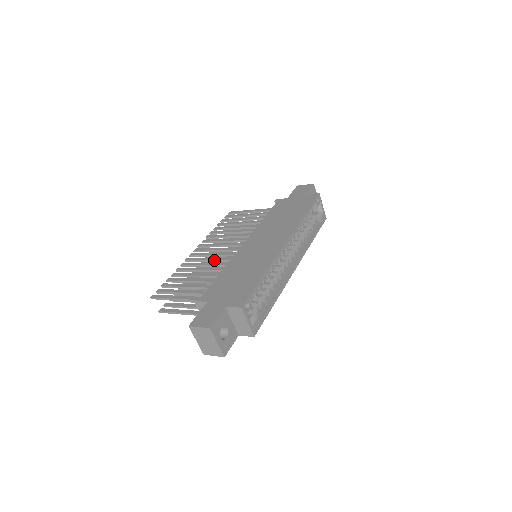
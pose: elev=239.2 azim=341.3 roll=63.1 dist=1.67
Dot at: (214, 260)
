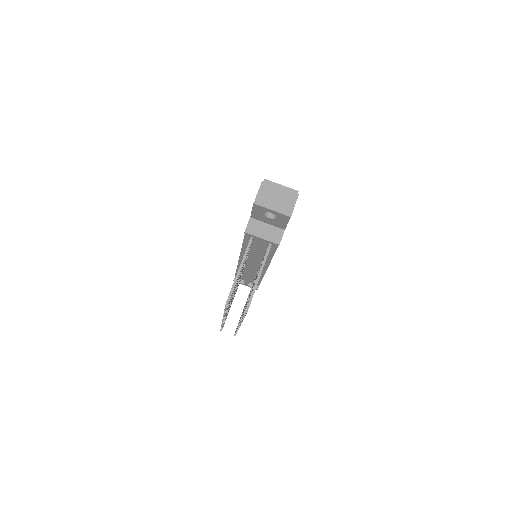
Dot at: occluded
